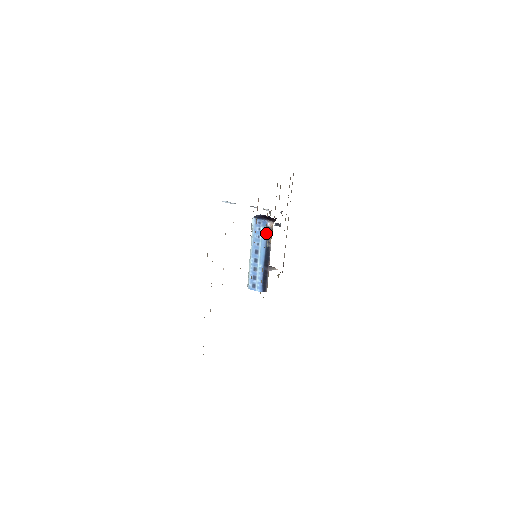
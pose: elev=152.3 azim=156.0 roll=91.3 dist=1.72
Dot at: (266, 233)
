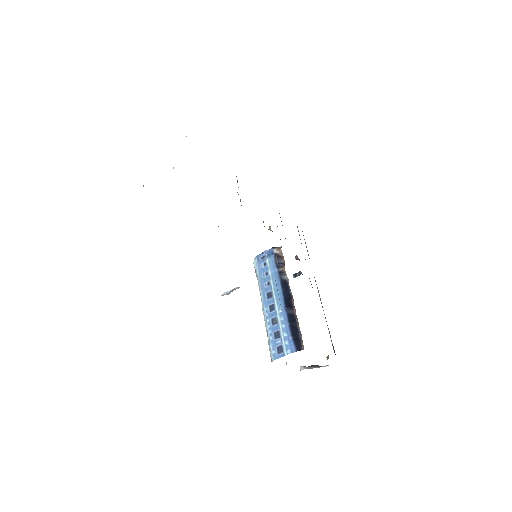
Dot at: (275, 262)
